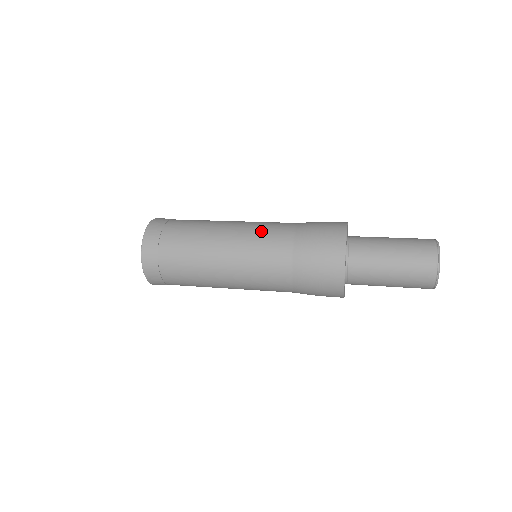
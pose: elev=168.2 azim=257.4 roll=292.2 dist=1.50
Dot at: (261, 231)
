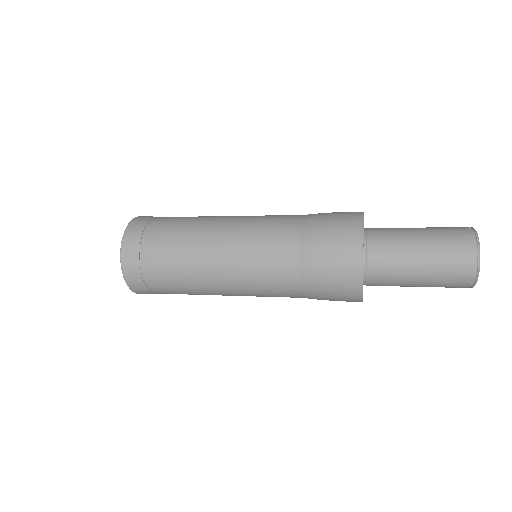
Dot at: (266, 215)
